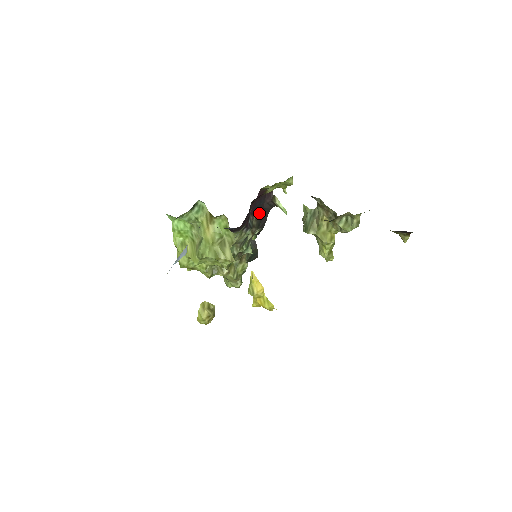
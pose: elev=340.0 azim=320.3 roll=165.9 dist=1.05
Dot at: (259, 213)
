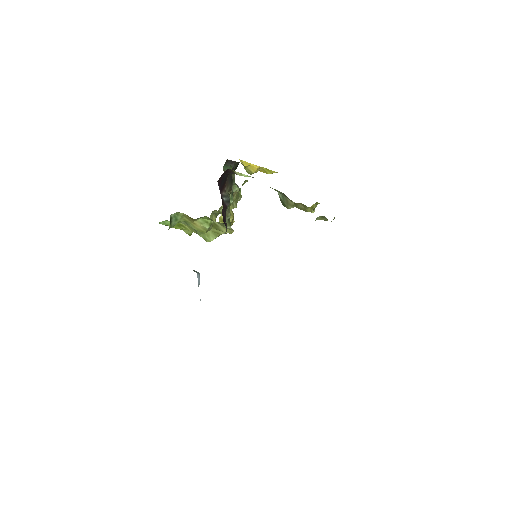
Dot at: (226, 180)
